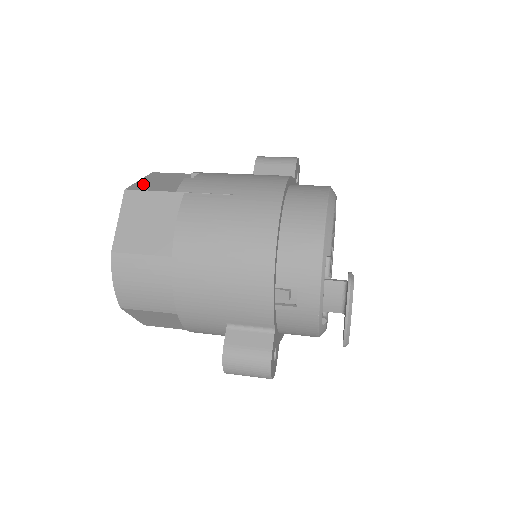
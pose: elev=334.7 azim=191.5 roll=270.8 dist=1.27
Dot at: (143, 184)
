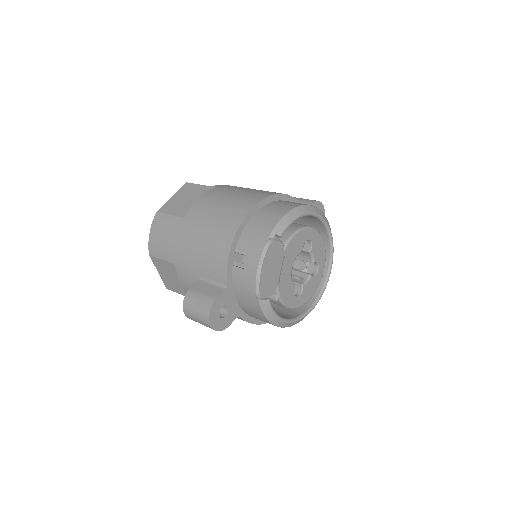
Dot at: occluded
